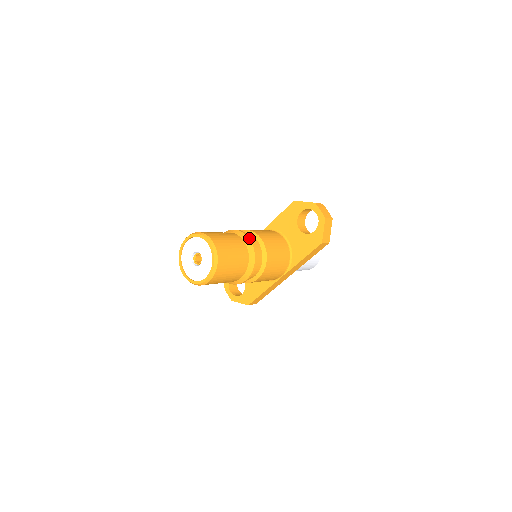
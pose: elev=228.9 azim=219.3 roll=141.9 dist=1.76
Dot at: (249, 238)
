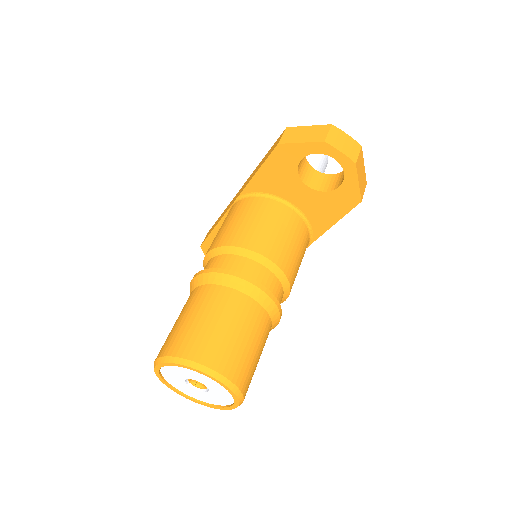
Dot at: (250, 282)
